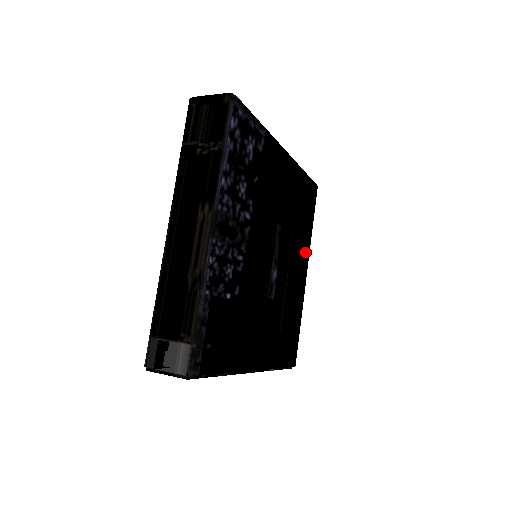
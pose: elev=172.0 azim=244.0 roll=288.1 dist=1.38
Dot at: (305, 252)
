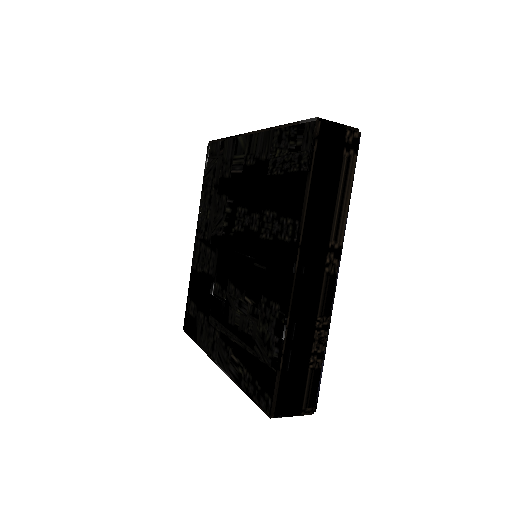
Dot at: occluded
